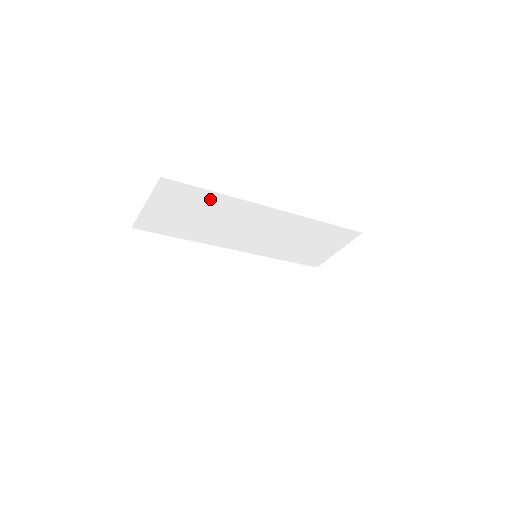
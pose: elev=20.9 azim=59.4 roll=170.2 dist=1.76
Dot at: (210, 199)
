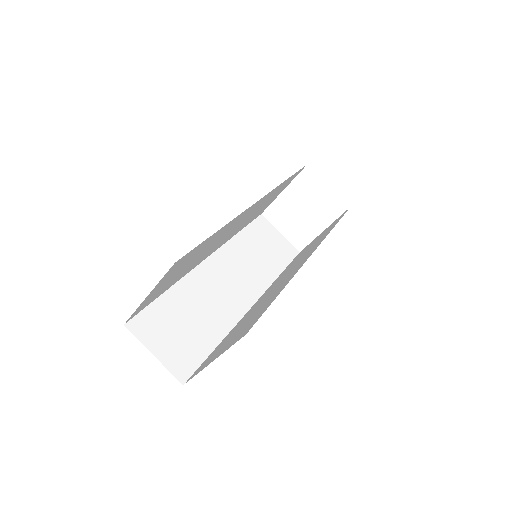
Dot at: (210, 239)
